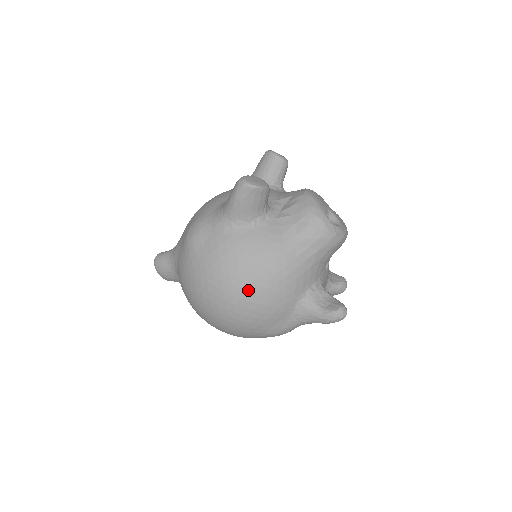
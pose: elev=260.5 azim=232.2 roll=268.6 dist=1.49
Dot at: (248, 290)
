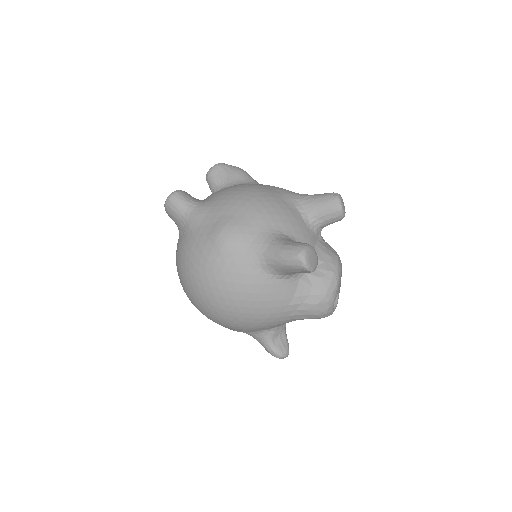
Dot at: (236, 315)
